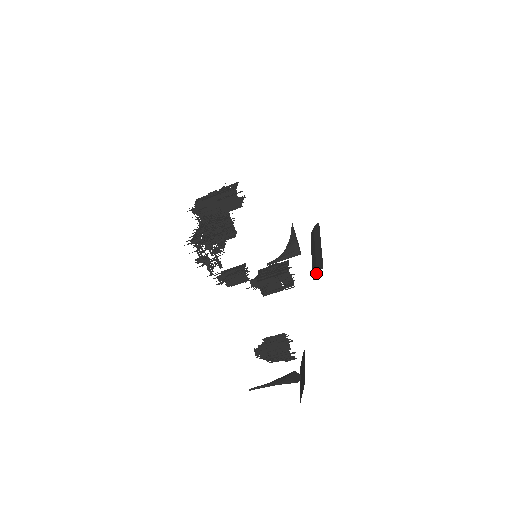
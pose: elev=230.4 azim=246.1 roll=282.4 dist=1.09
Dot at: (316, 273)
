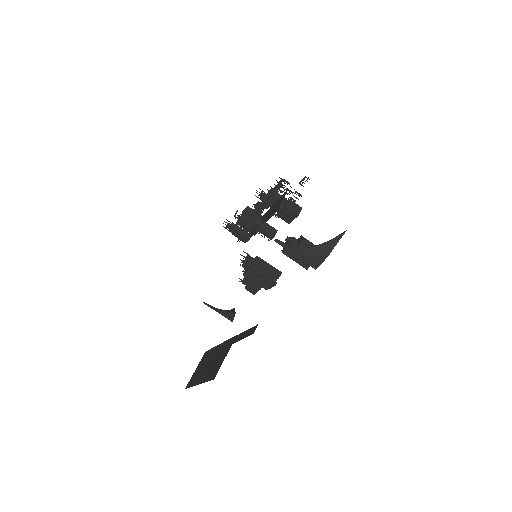
Dot at: occluded
